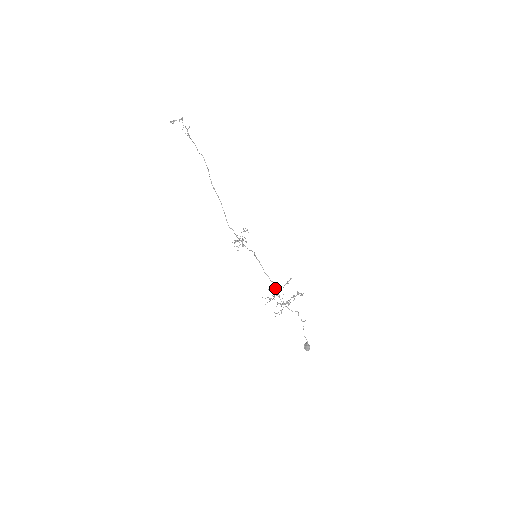
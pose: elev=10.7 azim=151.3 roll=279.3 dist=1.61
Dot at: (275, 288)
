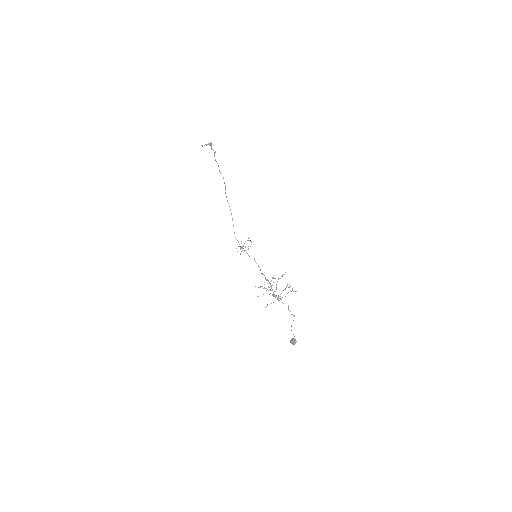
Dot at: occluded
